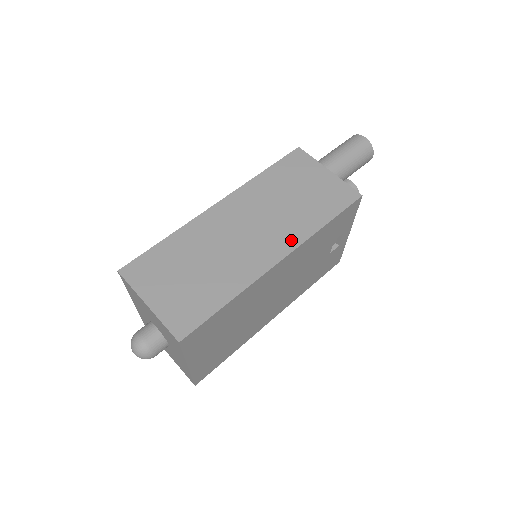
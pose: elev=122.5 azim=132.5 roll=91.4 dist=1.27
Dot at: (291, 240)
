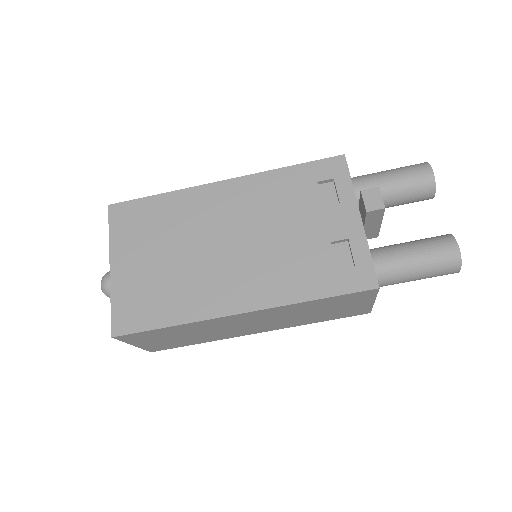
Dot at: (280, 327)
